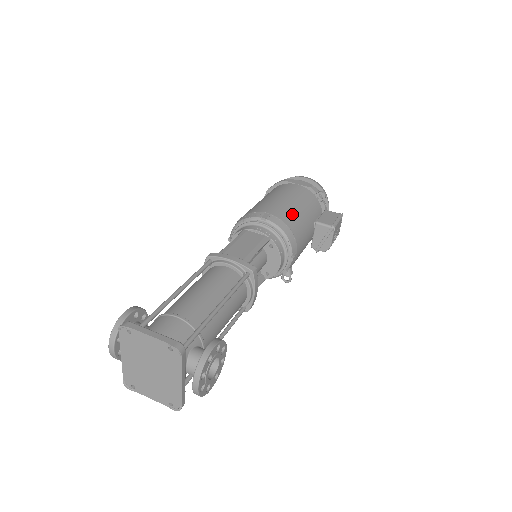
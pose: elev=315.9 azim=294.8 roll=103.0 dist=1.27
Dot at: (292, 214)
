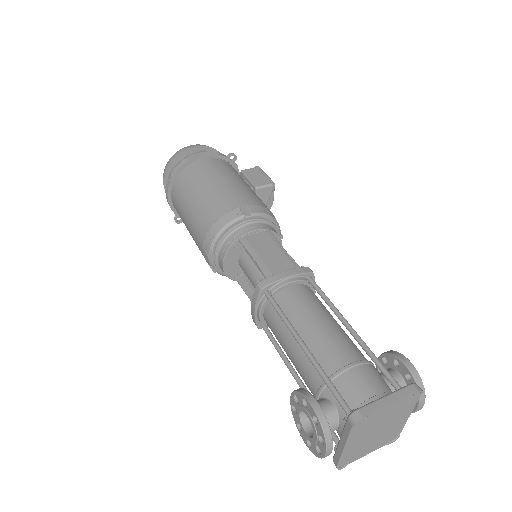
Dot at: (250, 193)
